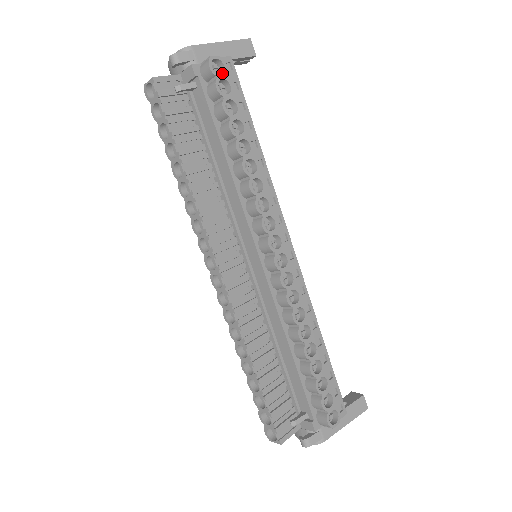
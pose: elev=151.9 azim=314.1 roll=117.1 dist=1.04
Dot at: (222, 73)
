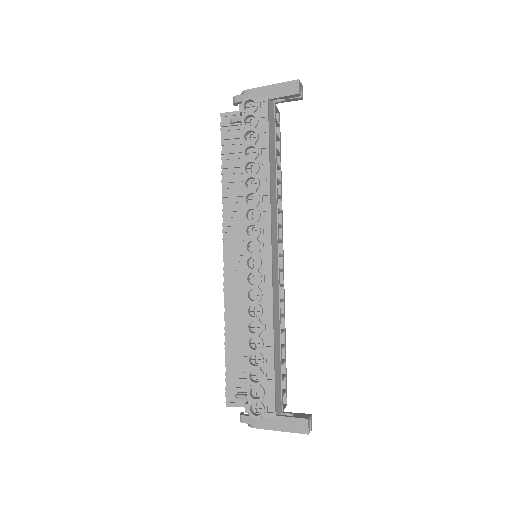
Dot at: (251, 110)
